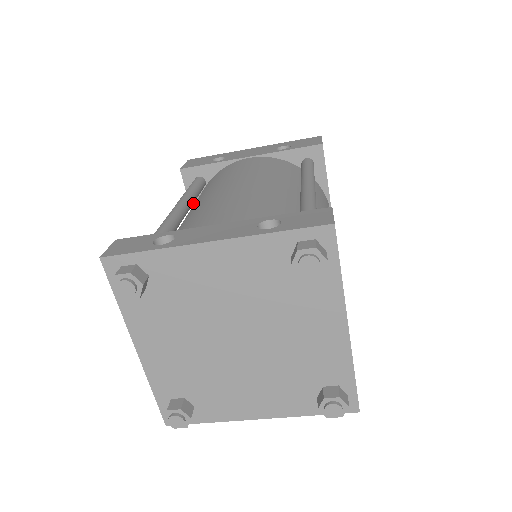
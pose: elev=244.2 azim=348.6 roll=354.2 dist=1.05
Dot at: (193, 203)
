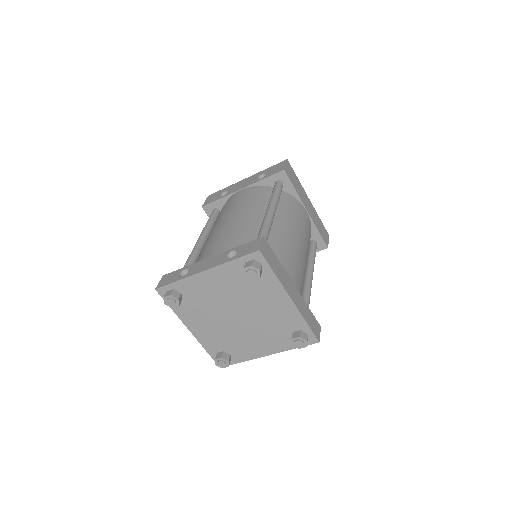
Dot at: occluded
